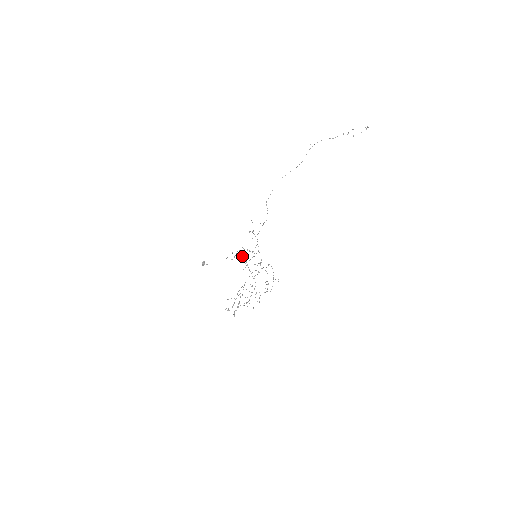
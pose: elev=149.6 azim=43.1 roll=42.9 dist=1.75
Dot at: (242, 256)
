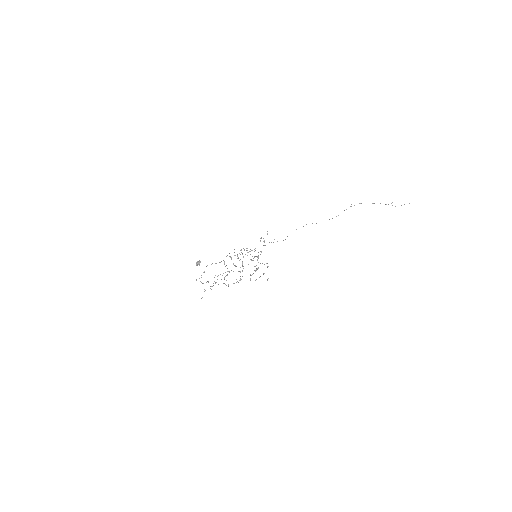
Dot at: occluded
